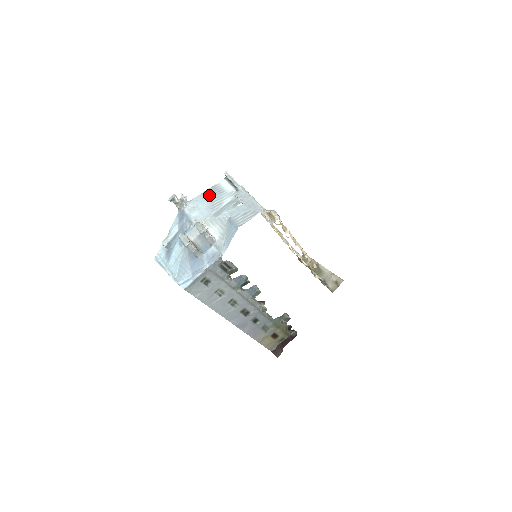
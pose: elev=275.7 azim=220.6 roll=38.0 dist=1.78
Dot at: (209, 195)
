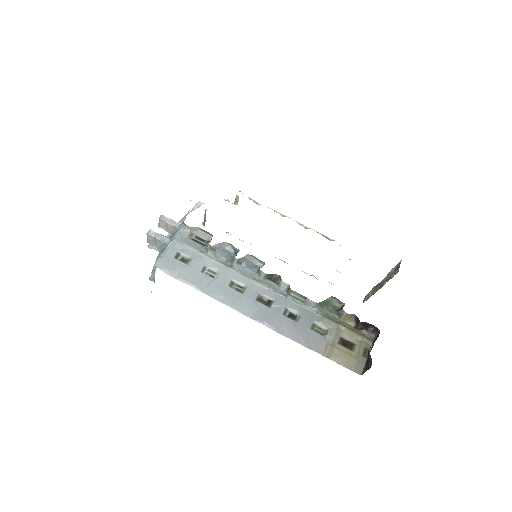
Dot at: occluded
